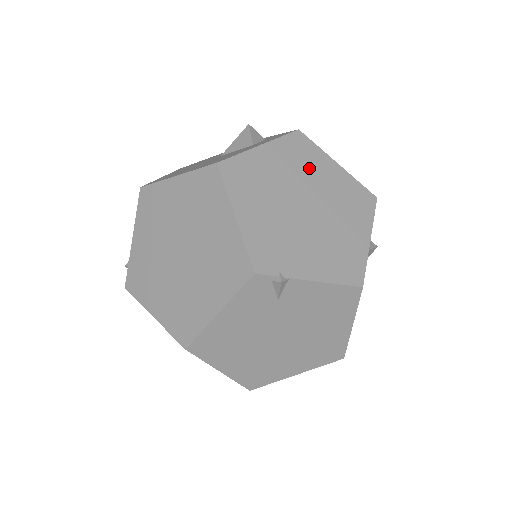
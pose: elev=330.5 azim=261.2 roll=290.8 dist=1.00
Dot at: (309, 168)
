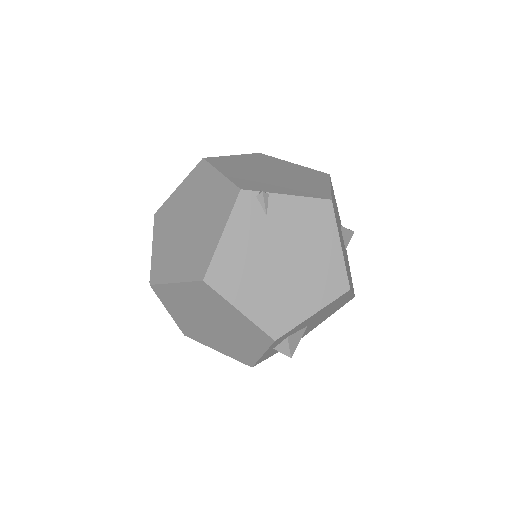
Dot at: (272, 163)
